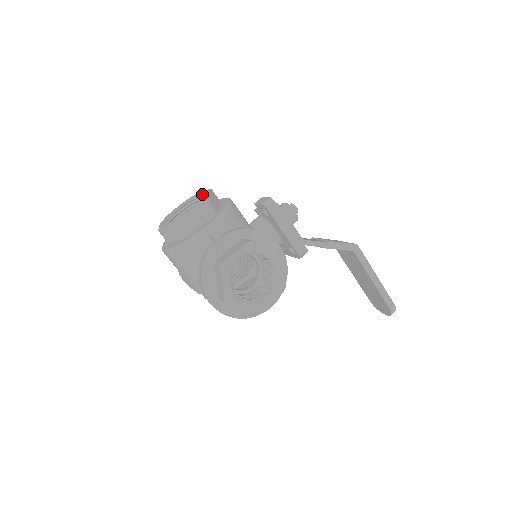
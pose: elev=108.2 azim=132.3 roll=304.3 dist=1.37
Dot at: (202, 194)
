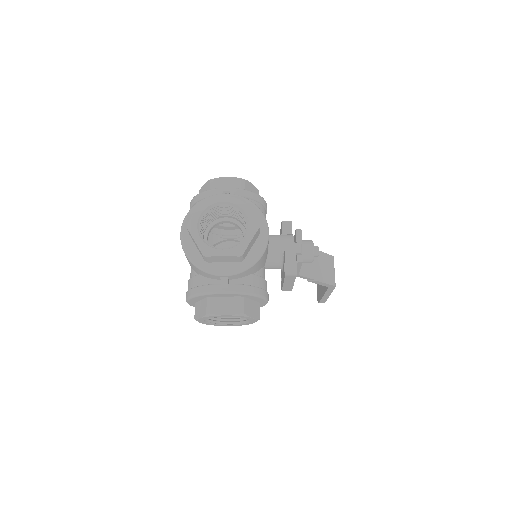
Dot at: (248, 226)
